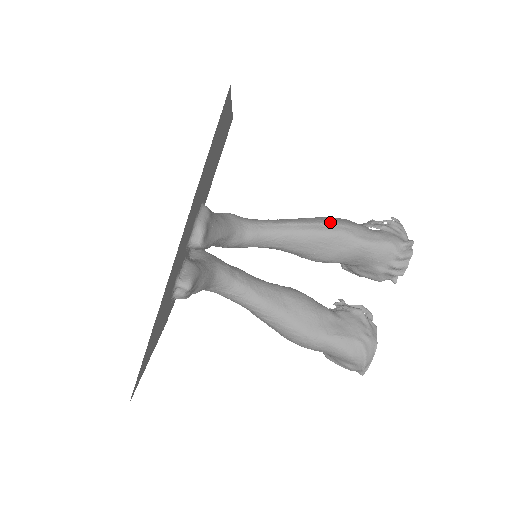
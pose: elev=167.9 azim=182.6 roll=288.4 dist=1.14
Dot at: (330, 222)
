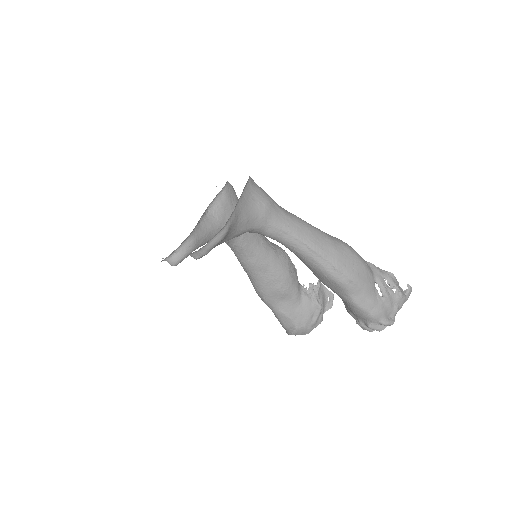
Dot at: (343, 270)
